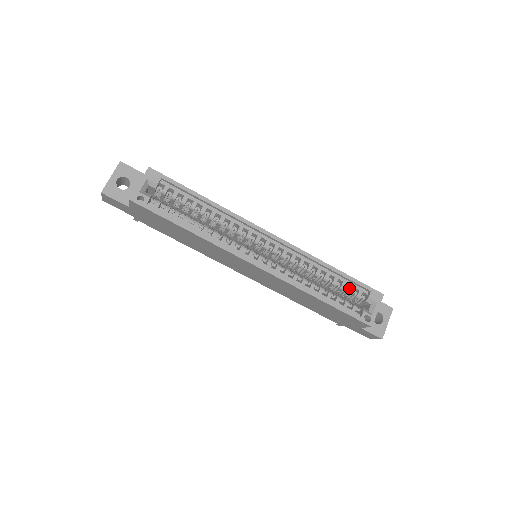
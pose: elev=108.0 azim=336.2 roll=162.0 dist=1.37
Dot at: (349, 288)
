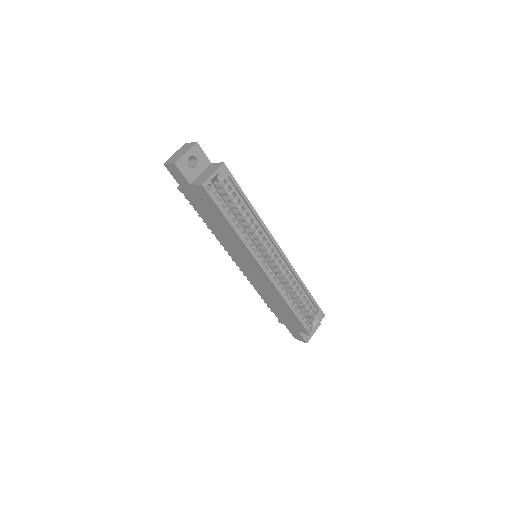
Dot at: (307, 304)
